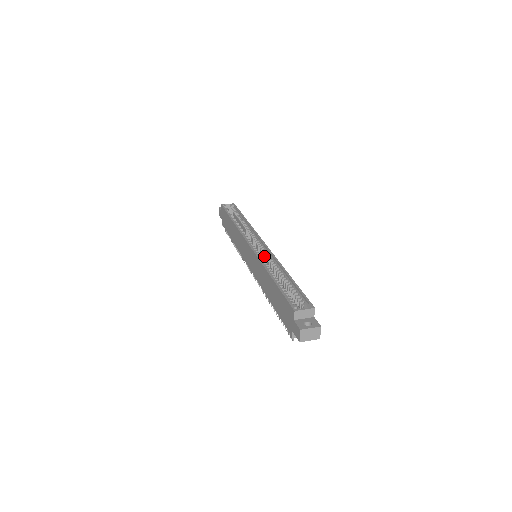
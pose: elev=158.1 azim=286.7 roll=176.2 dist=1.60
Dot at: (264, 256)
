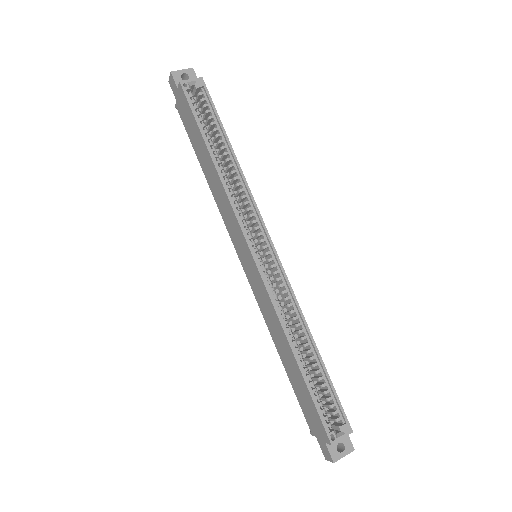
Dot at: (275, 280)
